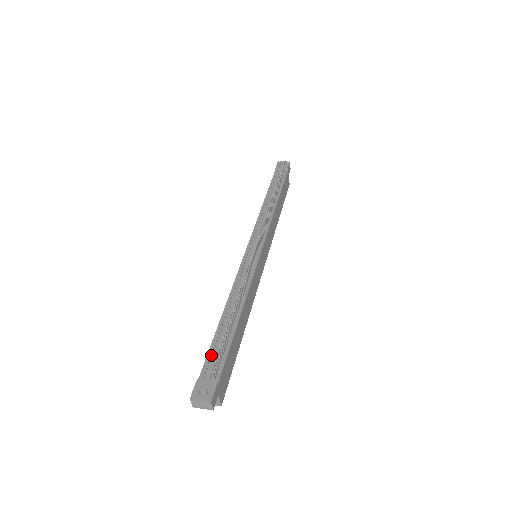
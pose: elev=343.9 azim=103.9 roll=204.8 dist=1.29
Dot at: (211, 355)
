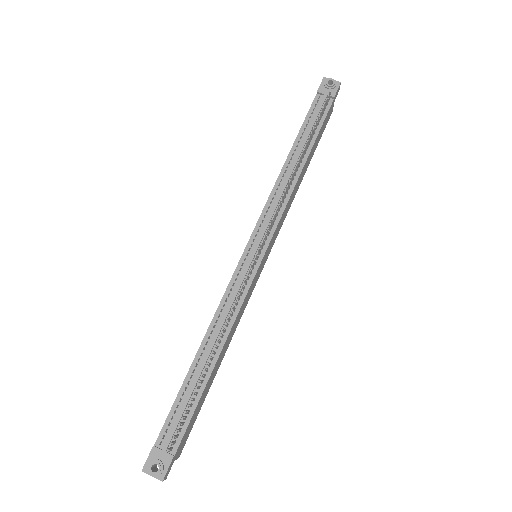
Dot at: (173, 414)
